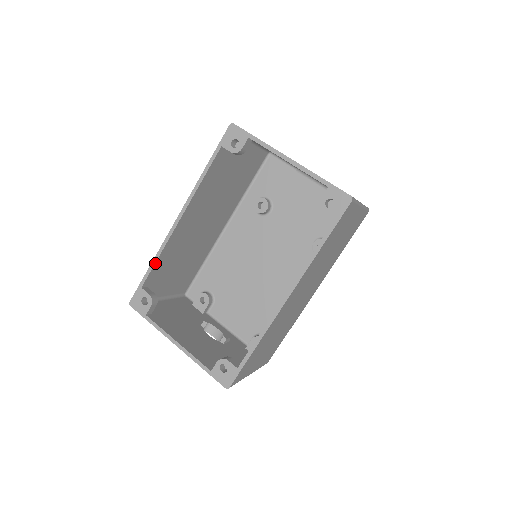
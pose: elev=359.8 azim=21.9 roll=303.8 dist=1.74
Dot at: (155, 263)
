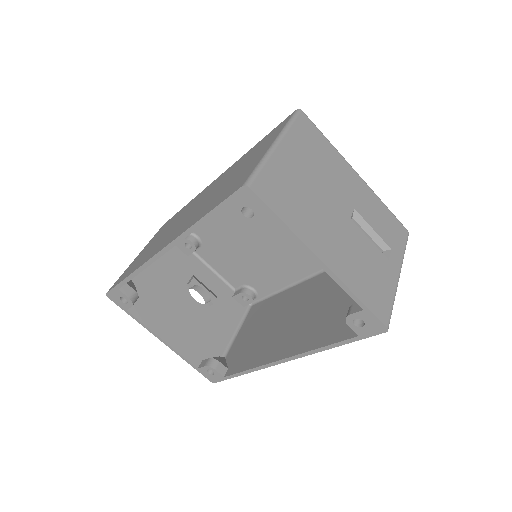
Dot at: (133, 277)
